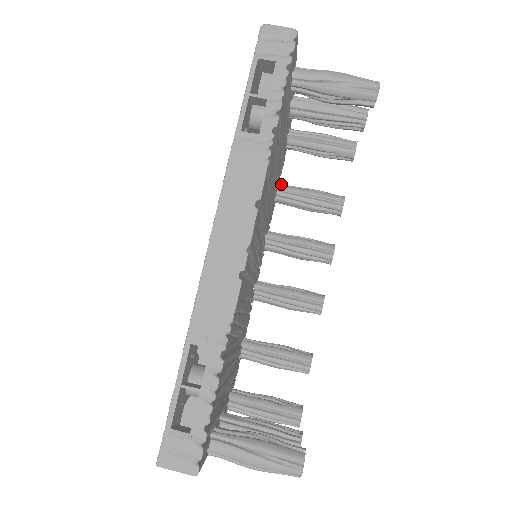
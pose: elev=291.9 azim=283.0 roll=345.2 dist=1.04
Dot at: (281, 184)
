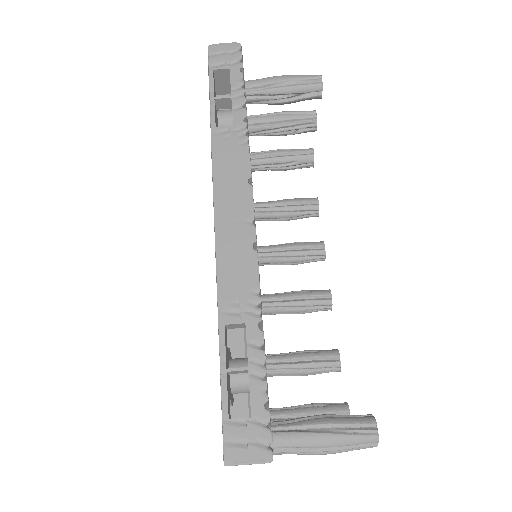
Dot at: (255, 203)
